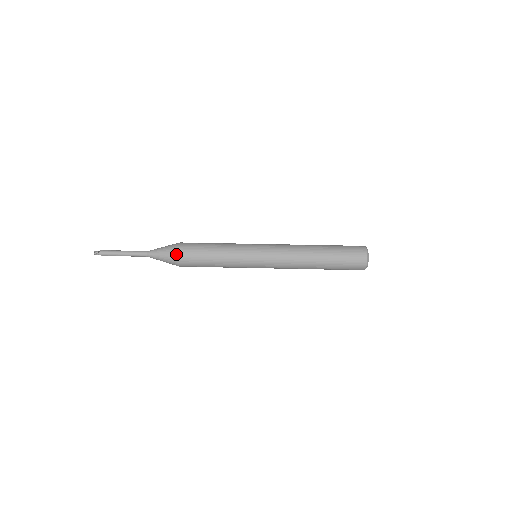
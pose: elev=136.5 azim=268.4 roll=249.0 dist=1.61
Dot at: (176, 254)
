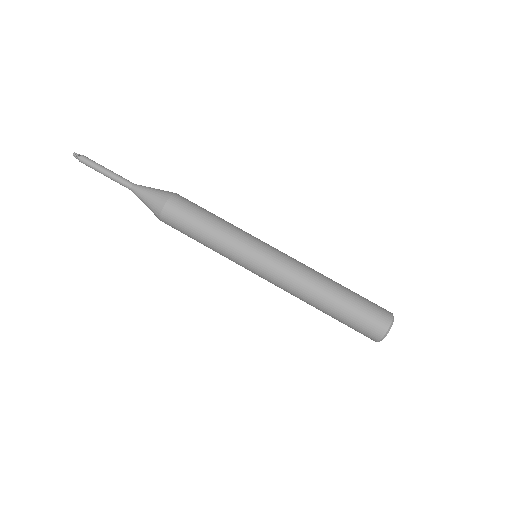
Dot at: (165, 200)
